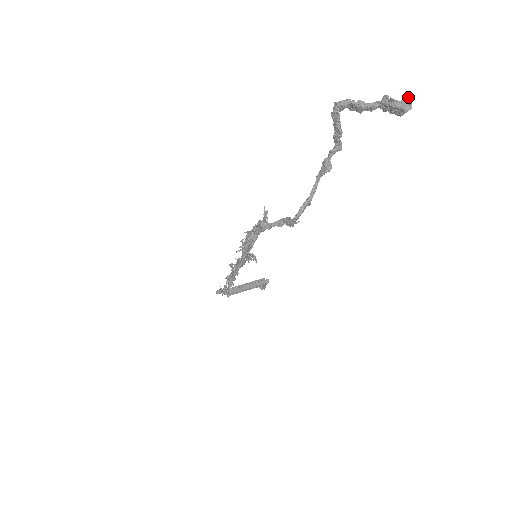
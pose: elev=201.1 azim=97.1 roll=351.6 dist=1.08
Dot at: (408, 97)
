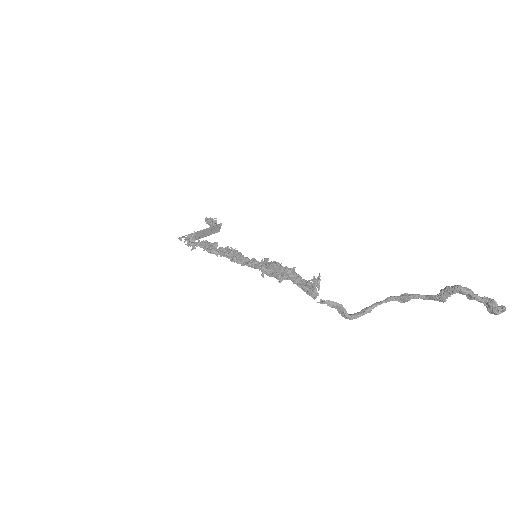
Dot at: occluded
